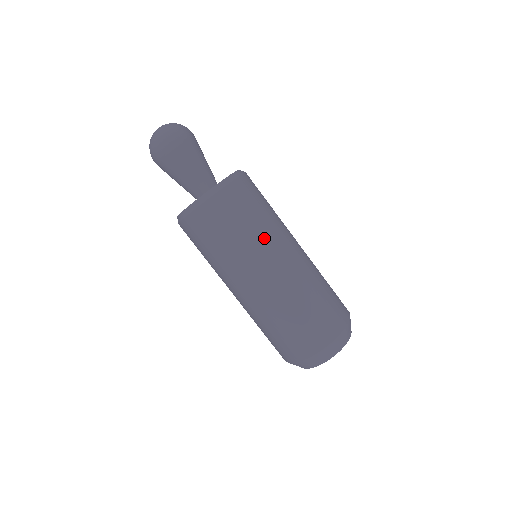
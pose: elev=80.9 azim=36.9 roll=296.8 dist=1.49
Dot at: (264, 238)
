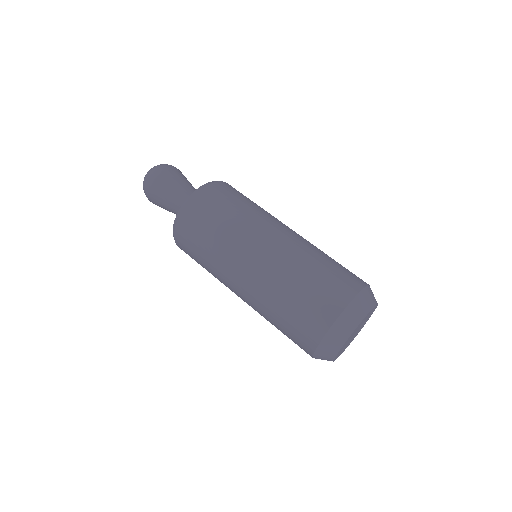
Dot at: (262, 213)
